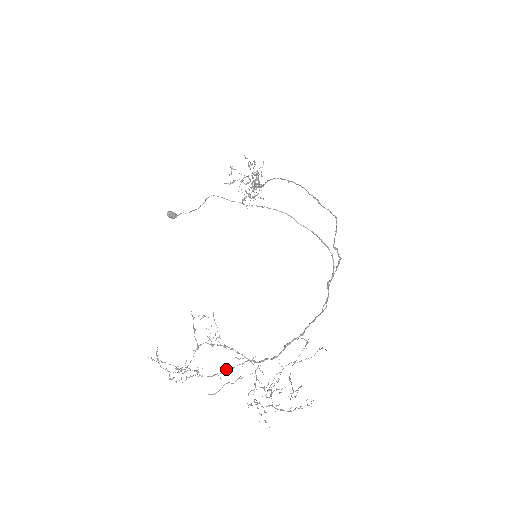
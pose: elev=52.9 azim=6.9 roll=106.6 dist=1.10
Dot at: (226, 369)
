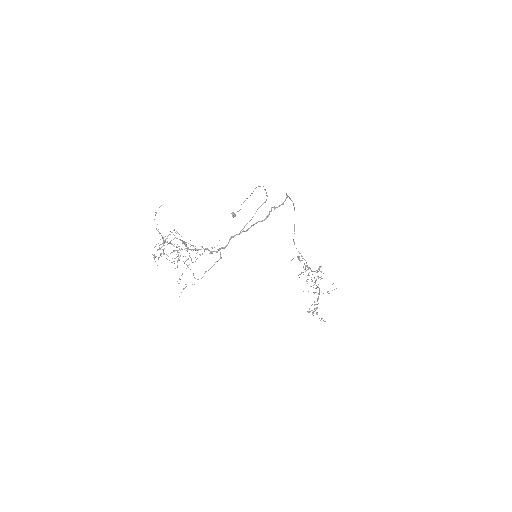
Dot at: occluded
